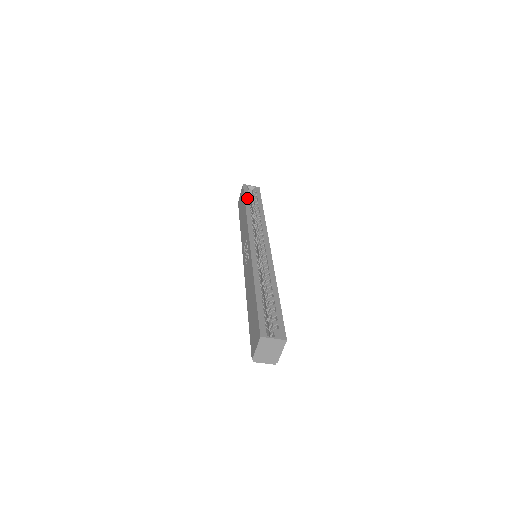
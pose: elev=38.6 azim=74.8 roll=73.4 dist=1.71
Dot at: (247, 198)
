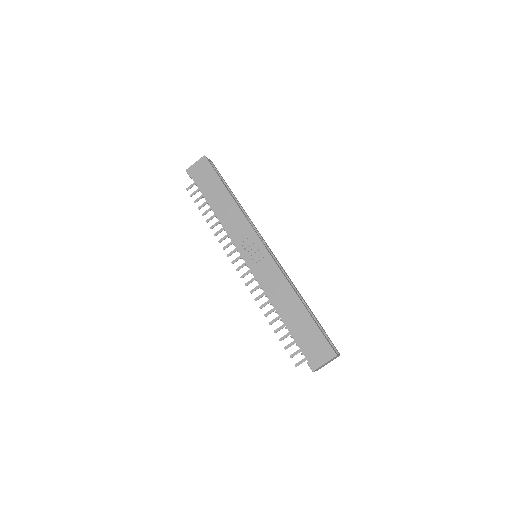
Dot at: (221, 179)
